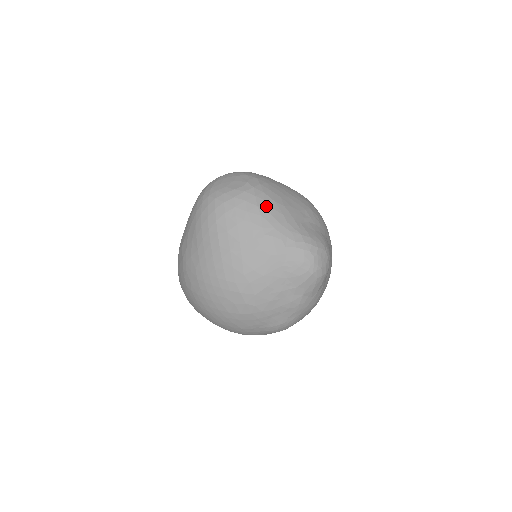
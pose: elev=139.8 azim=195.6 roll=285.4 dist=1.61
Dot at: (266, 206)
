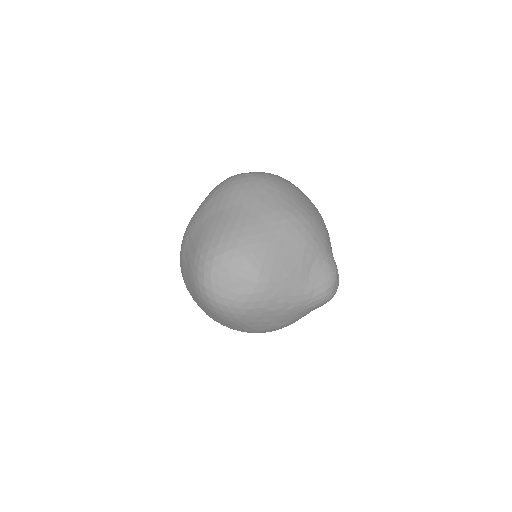
Dot at: (277, 293)
